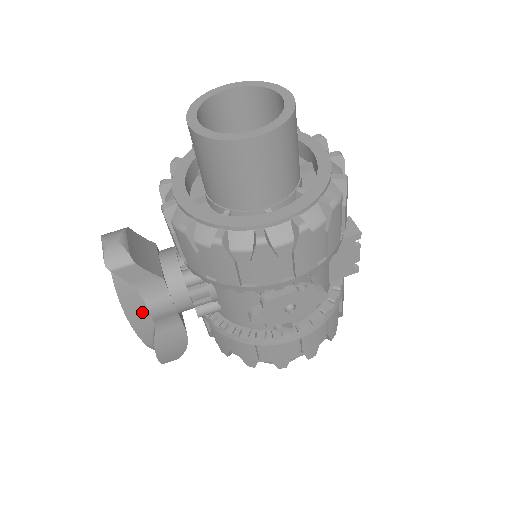
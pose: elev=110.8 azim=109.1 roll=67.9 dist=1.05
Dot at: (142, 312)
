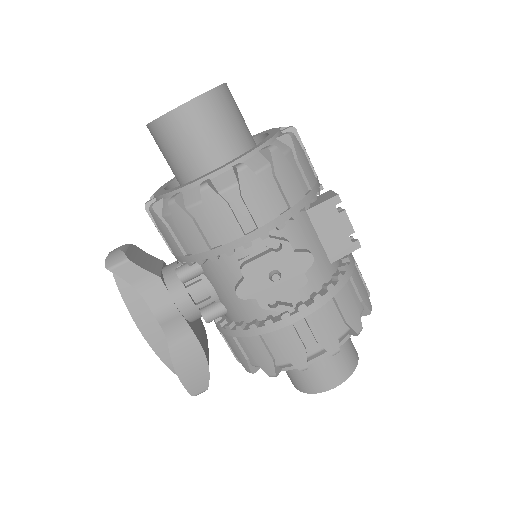
Dot at: (151, 320)
